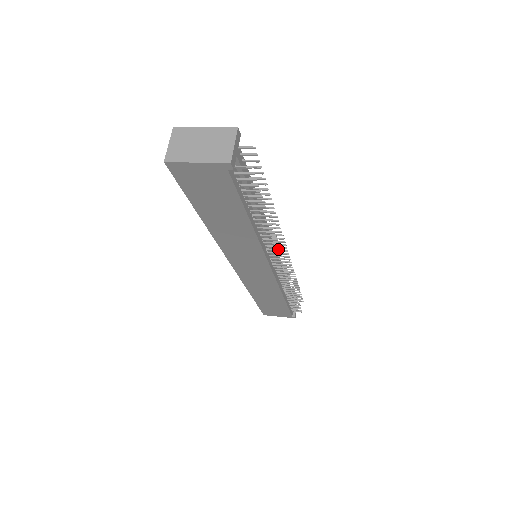
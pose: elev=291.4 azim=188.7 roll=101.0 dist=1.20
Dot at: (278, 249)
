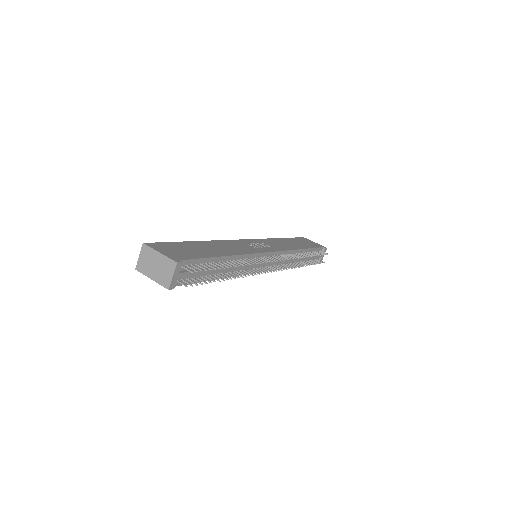
Dot at: (258, 273)
